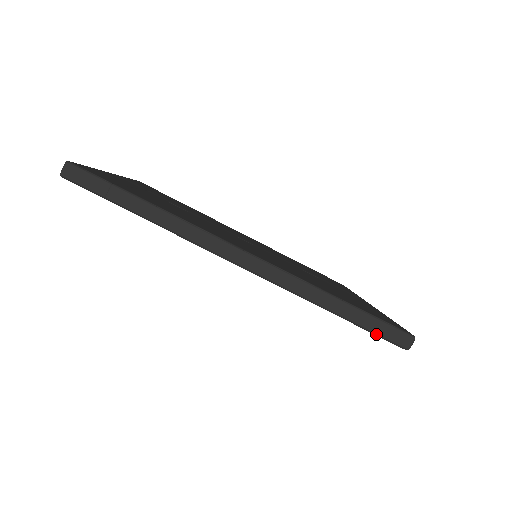
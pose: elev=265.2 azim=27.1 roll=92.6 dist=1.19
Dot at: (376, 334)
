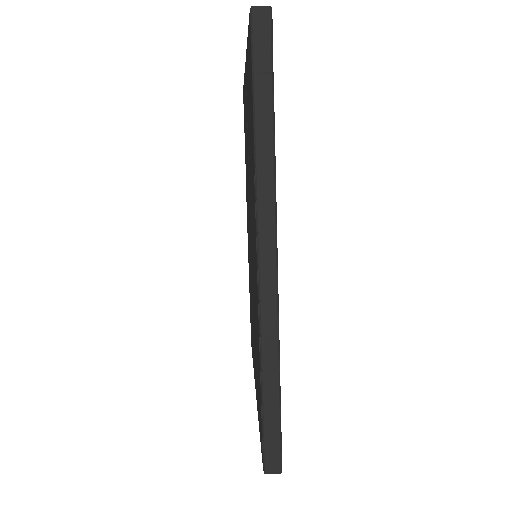
Dot at: (264, 435)
